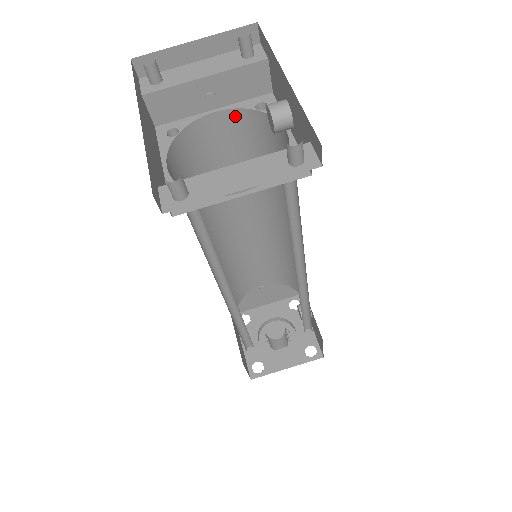
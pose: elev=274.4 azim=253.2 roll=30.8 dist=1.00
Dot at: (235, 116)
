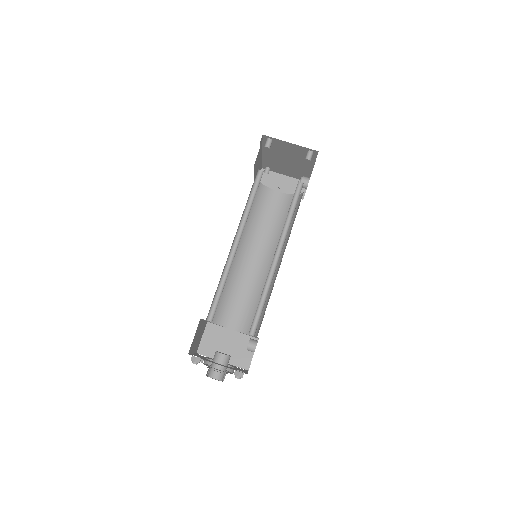
Dot at: (285, 197)
